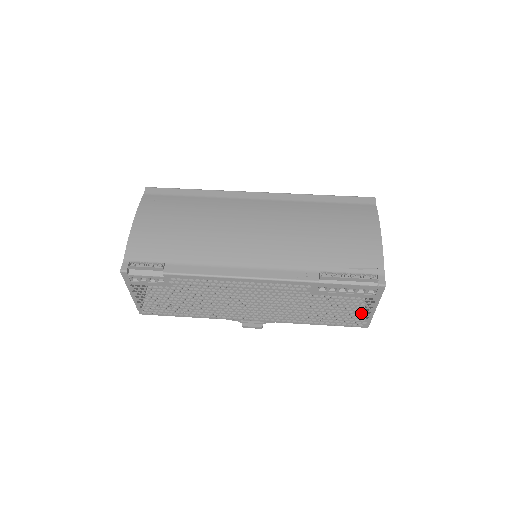
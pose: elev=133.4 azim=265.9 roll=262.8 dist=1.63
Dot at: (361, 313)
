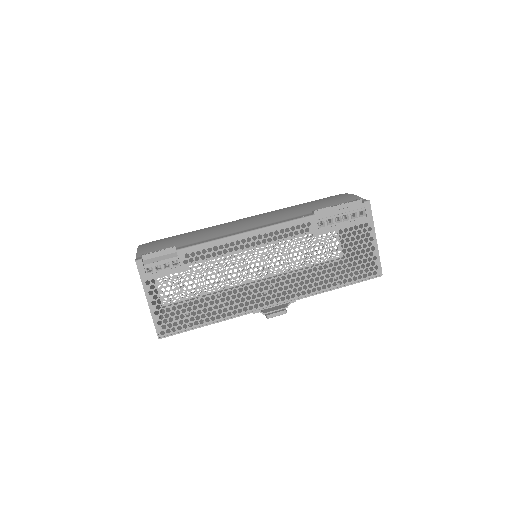
Dot at: (367, 252)
